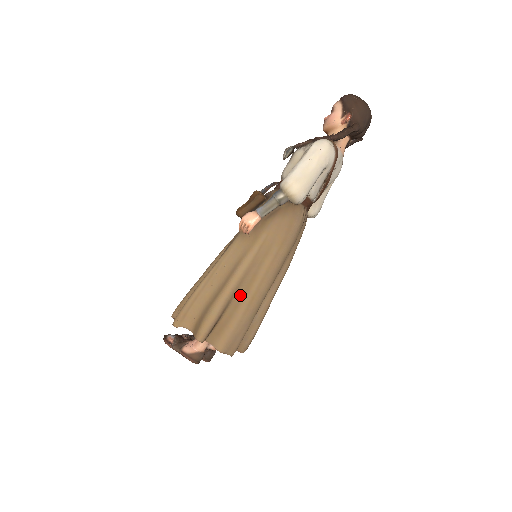
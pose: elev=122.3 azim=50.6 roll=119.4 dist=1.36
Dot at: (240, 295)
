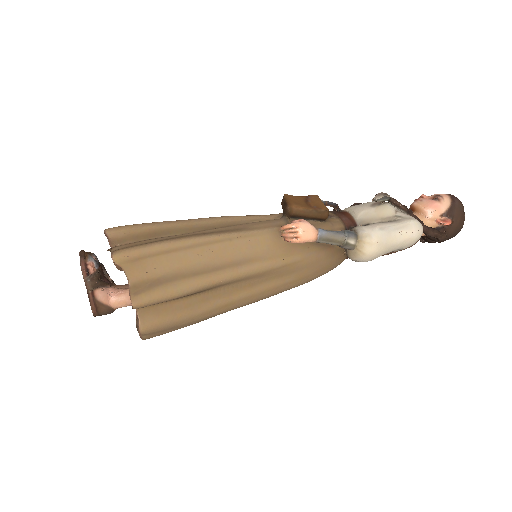
Dot at: (218, 292)
